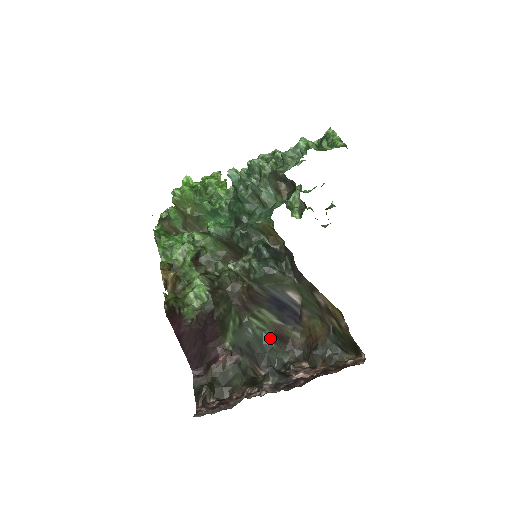
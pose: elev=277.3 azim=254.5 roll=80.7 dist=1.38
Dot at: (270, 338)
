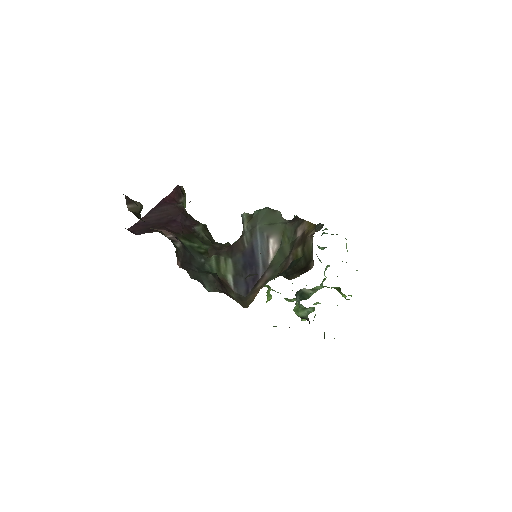
Dot at: (213, 273)
